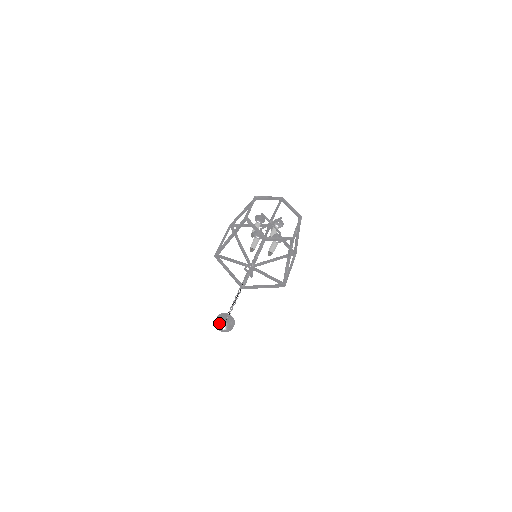
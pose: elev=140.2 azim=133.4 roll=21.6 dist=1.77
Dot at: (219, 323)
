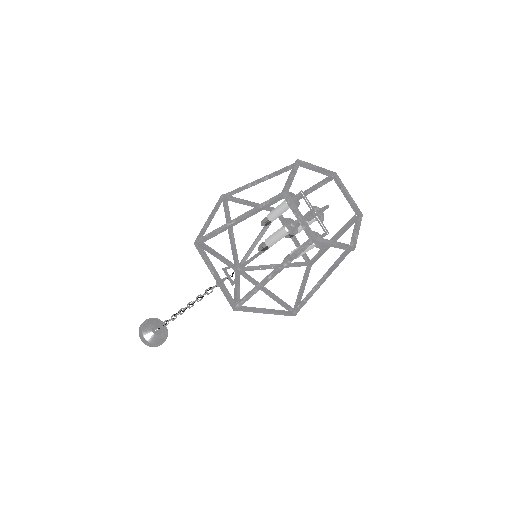
Dot at: (145, 332)
